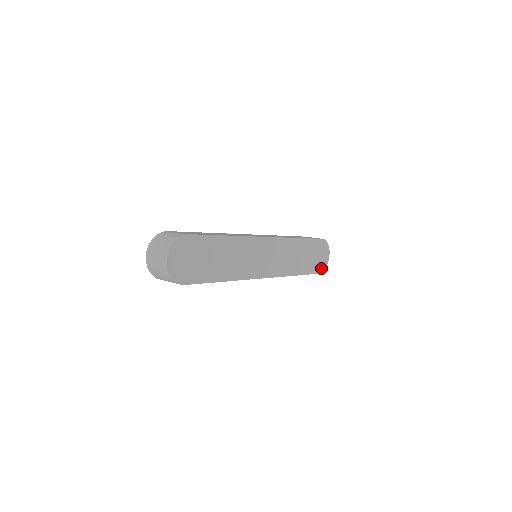
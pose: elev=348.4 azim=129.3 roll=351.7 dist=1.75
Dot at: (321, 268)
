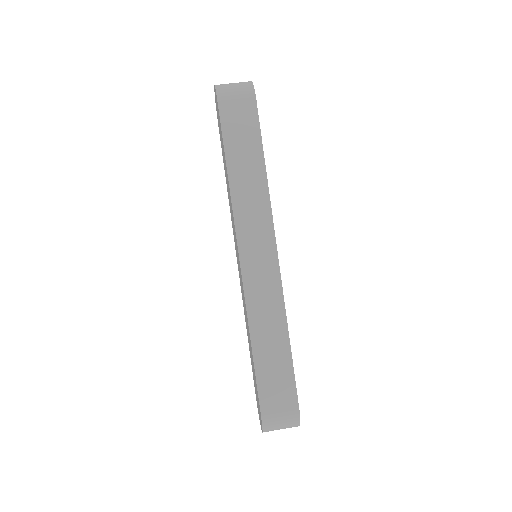
Dot at: occluded
